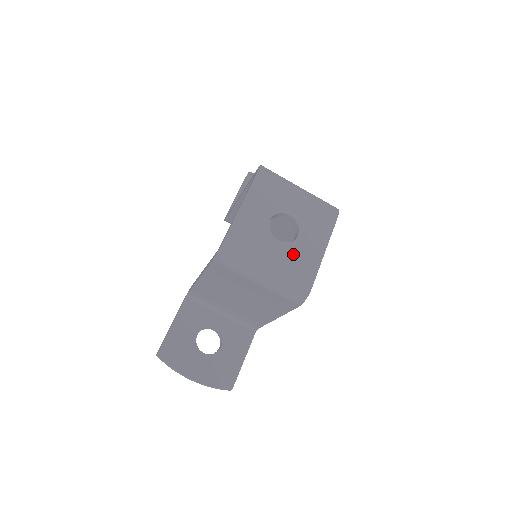
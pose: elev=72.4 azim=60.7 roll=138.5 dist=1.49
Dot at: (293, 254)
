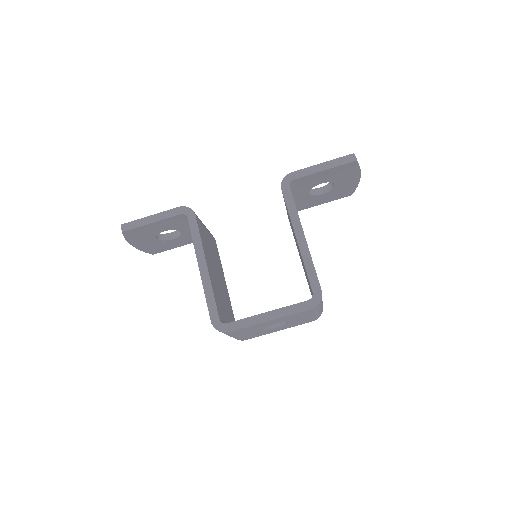
Dot at: (259, 333)
